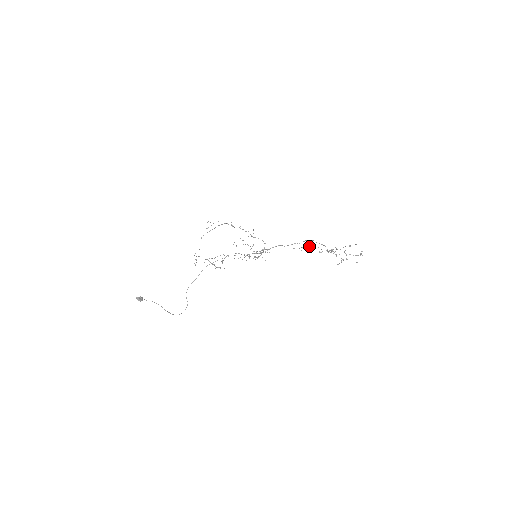
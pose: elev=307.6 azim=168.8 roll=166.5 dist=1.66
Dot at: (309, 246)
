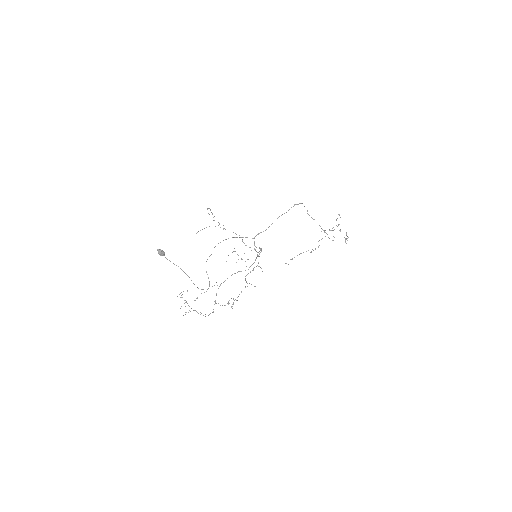
Dot at: (297, 255)
